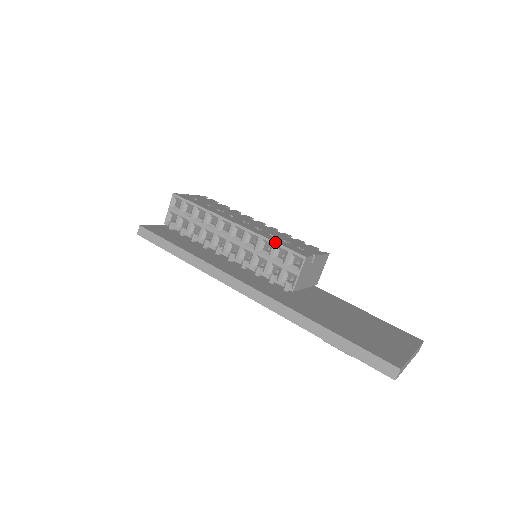
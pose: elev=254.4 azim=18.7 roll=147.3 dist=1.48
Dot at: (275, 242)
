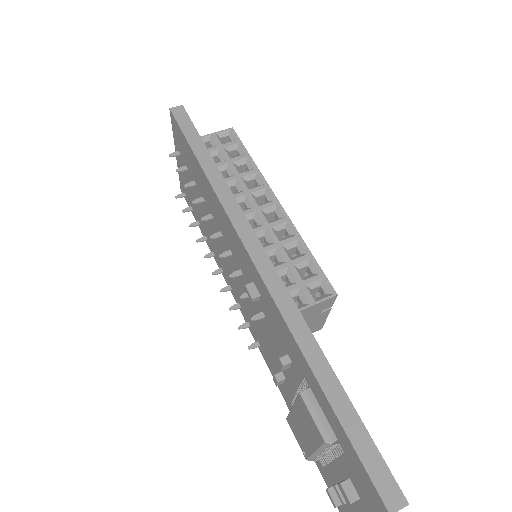
Dot at: occluded
